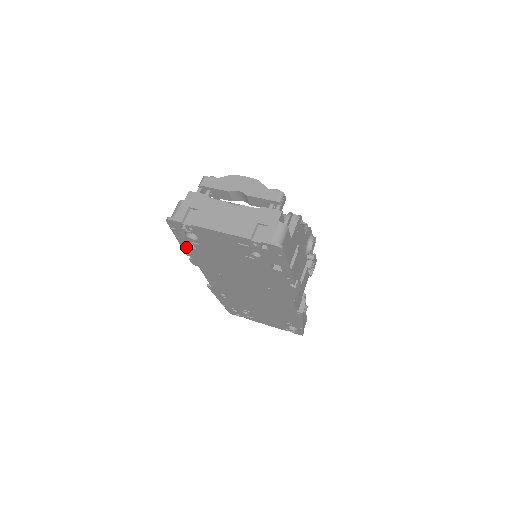
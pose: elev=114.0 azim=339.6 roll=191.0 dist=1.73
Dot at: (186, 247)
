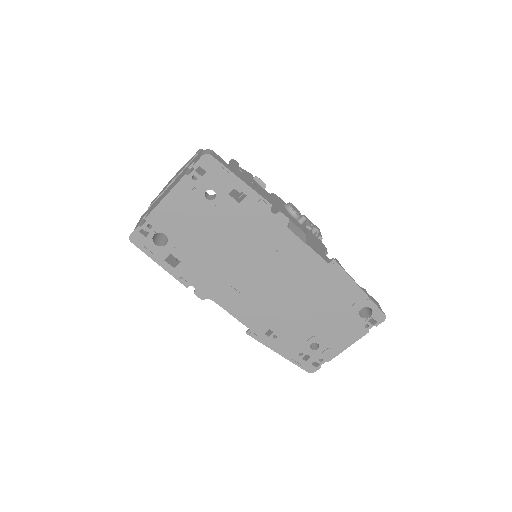
Dot at: (174, 271)
